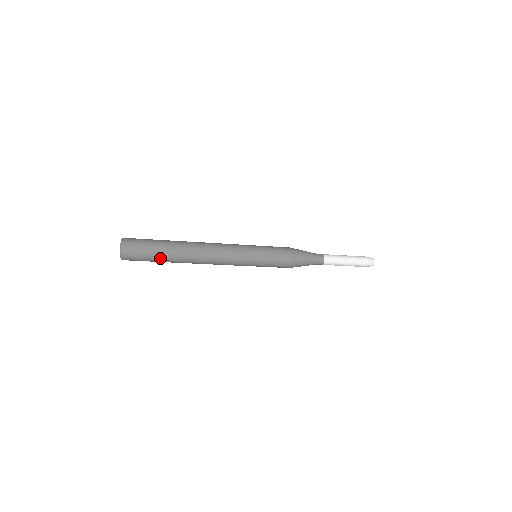
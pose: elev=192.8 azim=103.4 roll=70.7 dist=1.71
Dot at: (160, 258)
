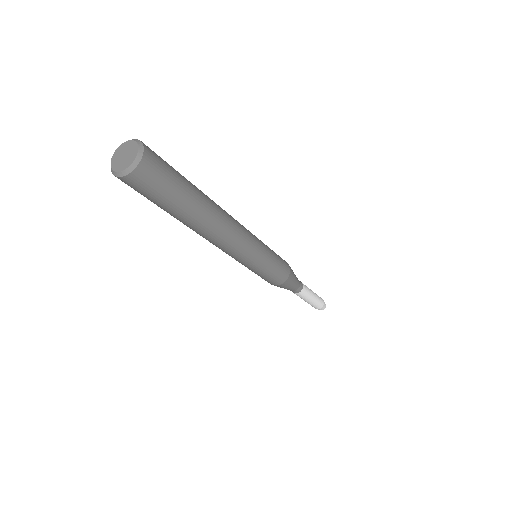
Dot at: (173, 208)
